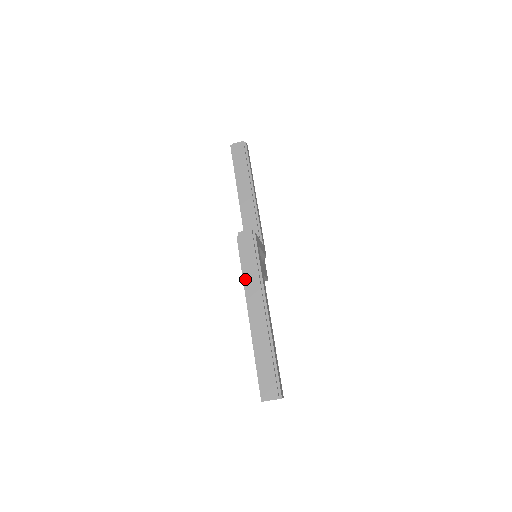
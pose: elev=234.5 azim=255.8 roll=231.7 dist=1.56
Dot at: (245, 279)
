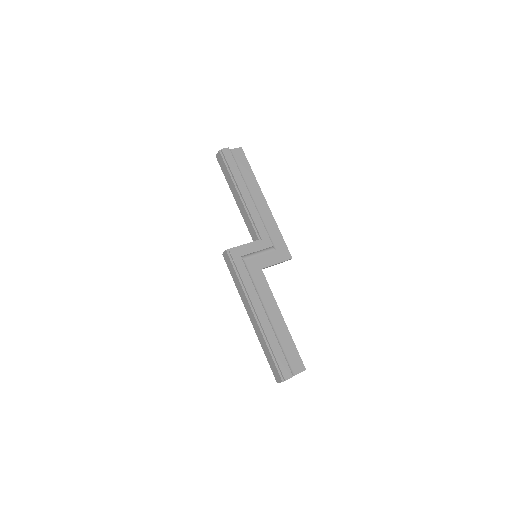
Dot at: (238, 291)
